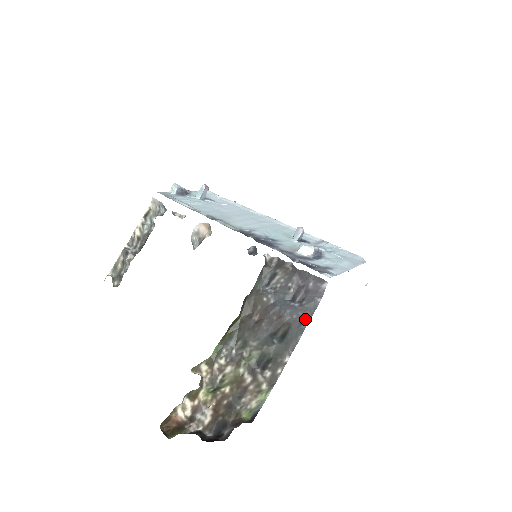
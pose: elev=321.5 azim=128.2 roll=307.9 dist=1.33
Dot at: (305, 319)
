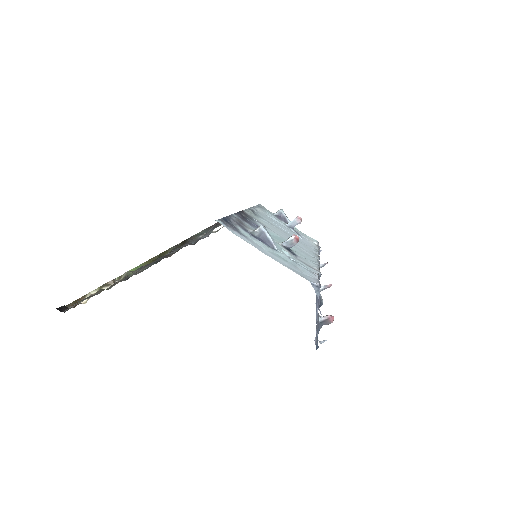
Dot at: occluded
